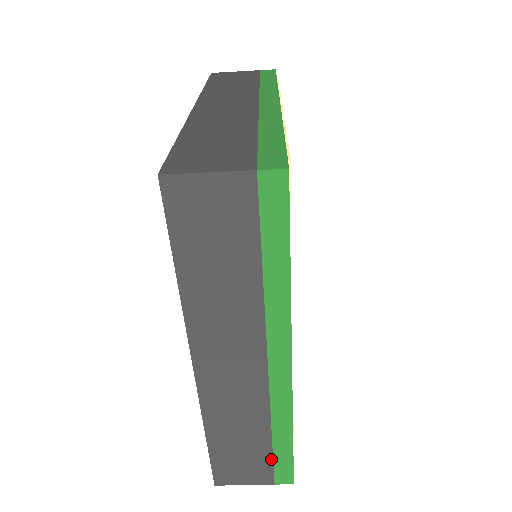
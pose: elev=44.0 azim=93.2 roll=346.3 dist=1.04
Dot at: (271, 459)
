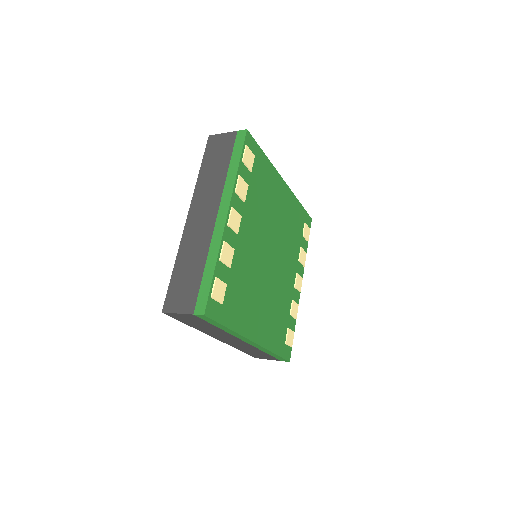
Dot at: (272, 356)
